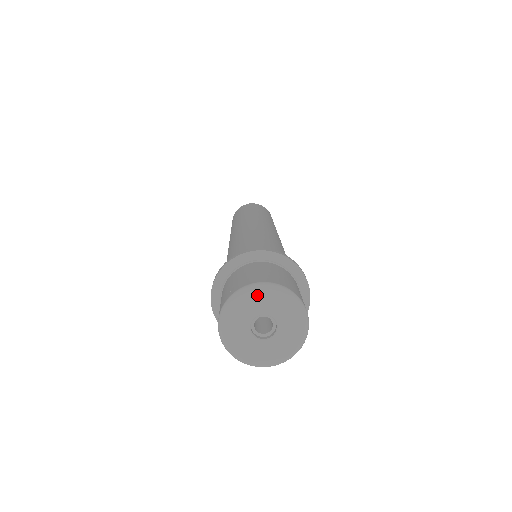
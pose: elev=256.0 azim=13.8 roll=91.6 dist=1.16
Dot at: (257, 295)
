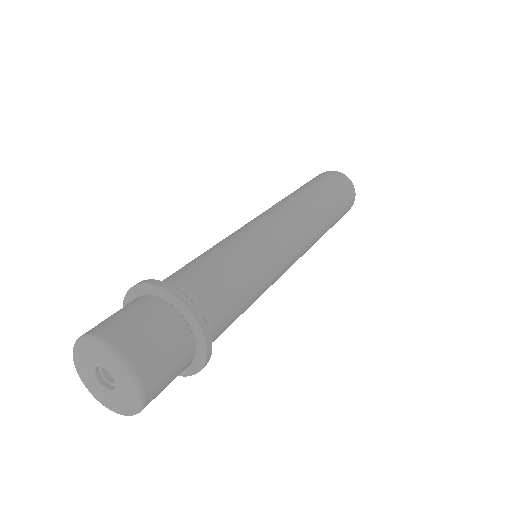
Dot at: (78, 361)
